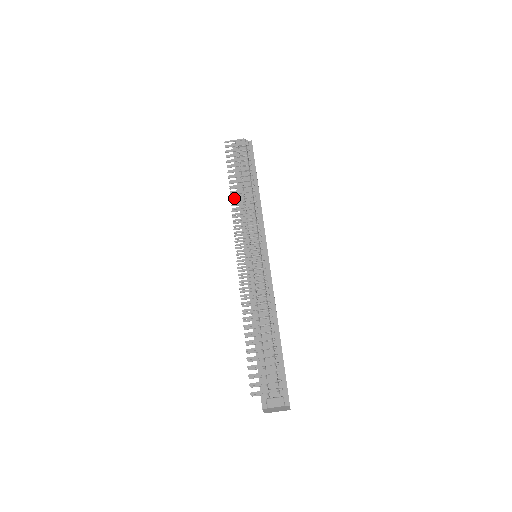
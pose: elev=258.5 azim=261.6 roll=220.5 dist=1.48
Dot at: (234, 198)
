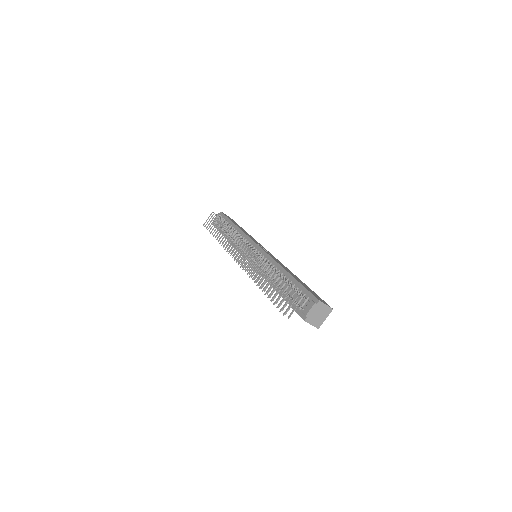
Dot at: (221, 241)
